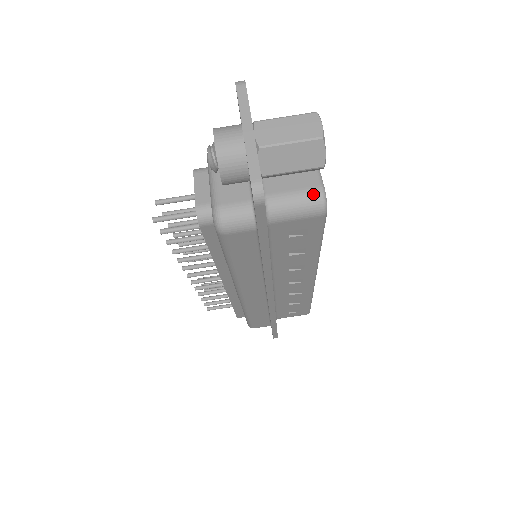
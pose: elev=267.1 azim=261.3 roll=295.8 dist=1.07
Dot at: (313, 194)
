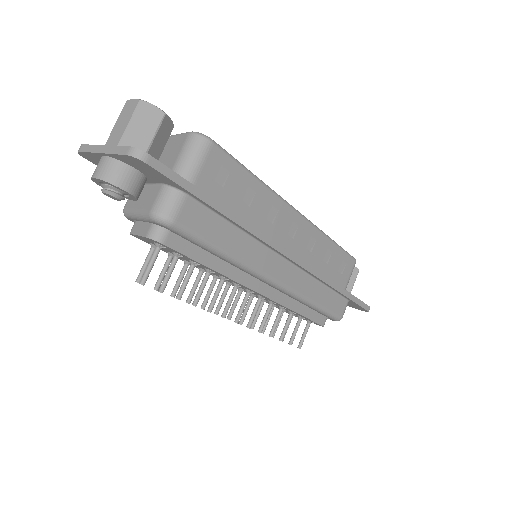
Dot at: (190, 141)
